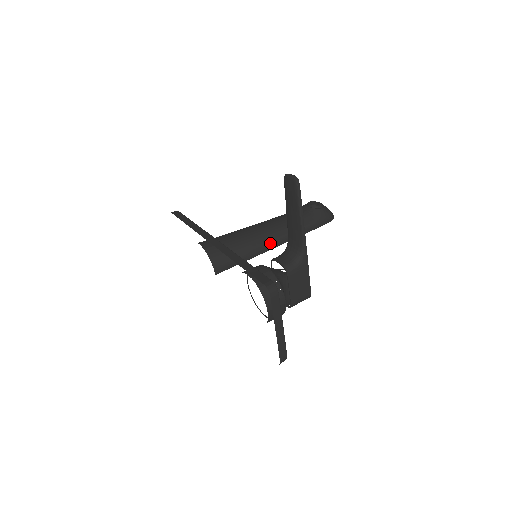
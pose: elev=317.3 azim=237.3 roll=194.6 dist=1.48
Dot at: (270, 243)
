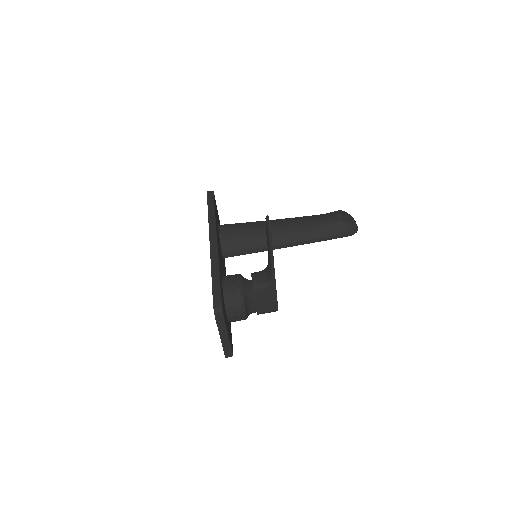
Dot at: (280, 243)
